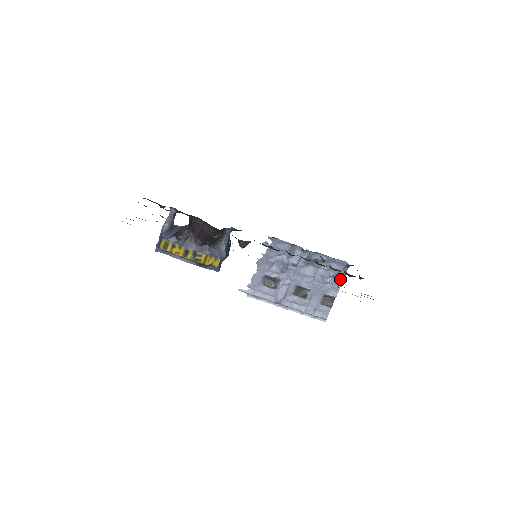
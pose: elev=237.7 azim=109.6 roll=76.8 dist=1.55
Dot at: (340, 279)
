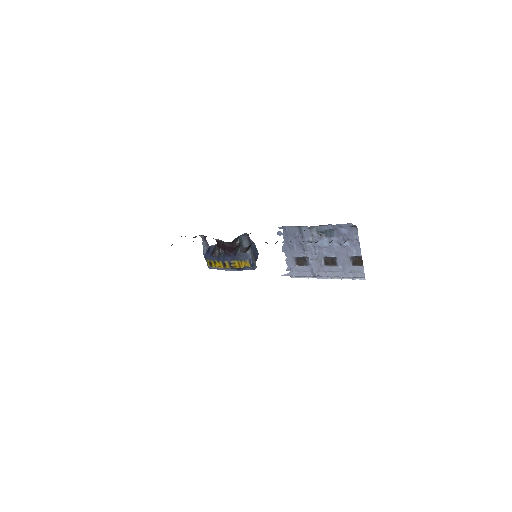
Dot at: (356, 239)
